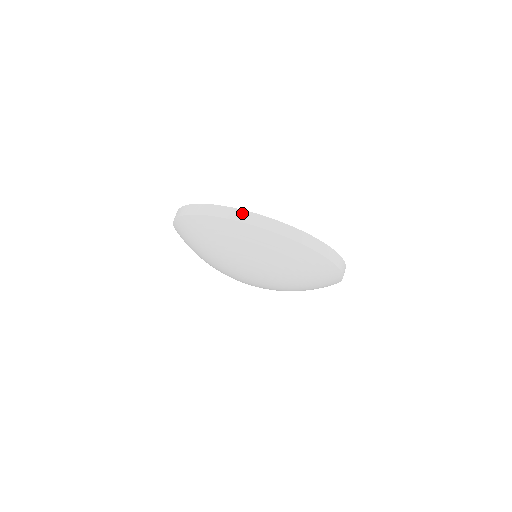
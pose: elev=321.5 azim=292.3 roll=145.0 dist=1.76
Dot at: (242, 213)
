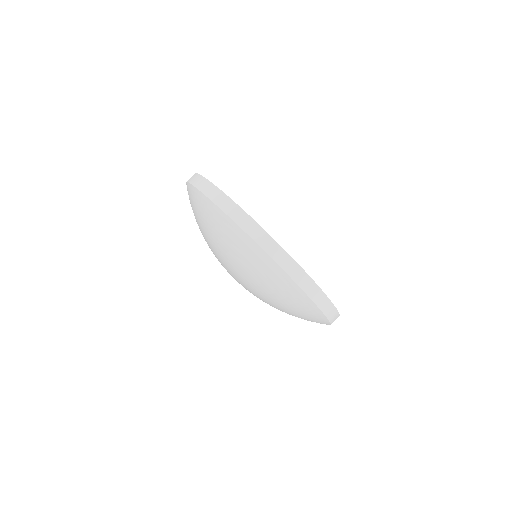
Dot at: (234, 207)
